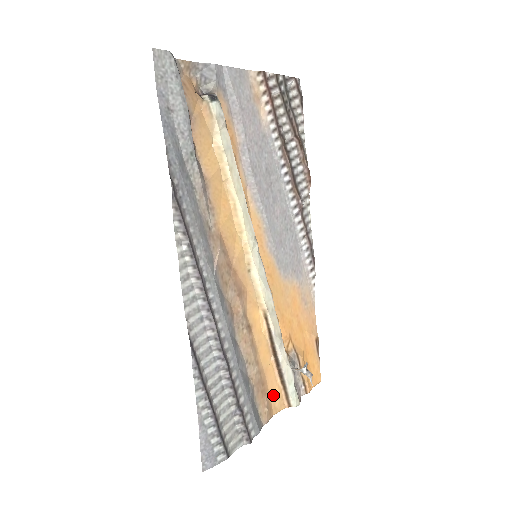
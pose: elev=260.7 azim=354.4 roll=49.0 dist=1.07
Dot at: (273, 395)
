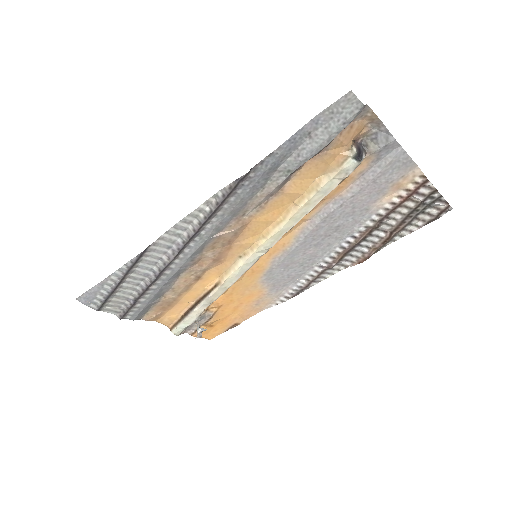
Dot at: (169, 315)
